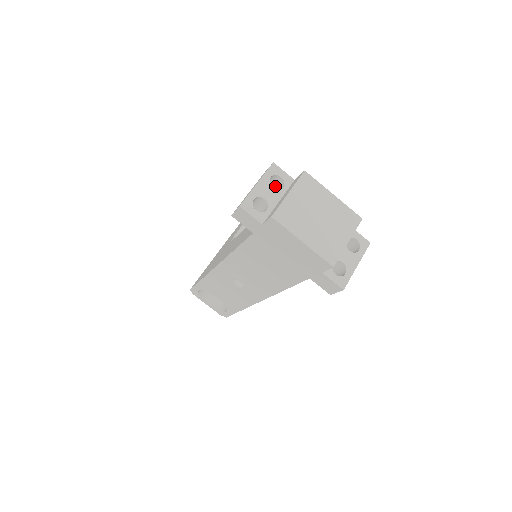
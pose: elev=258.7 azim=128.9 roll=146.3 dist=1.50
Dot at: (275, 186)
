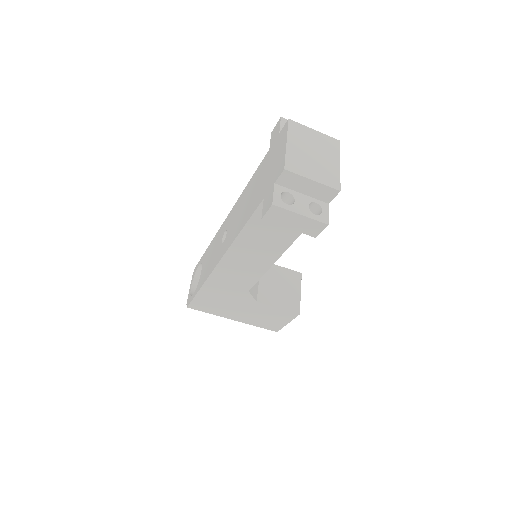
Dot at: occluded
